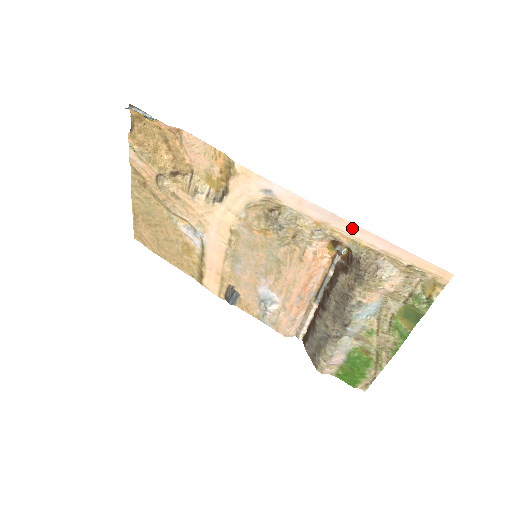
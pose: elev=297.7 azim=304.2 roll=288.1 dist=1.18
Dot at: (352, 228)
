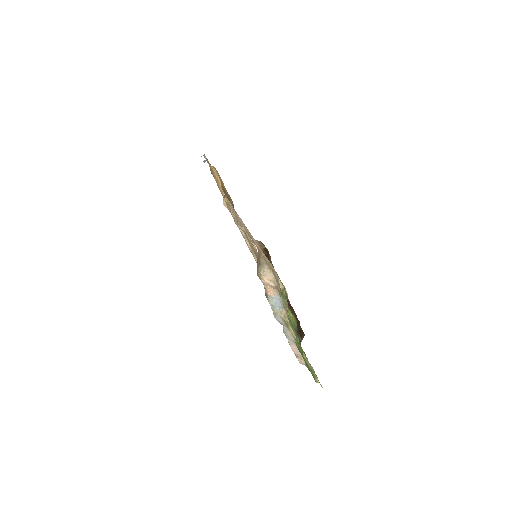
Dot at: (249, 232)
